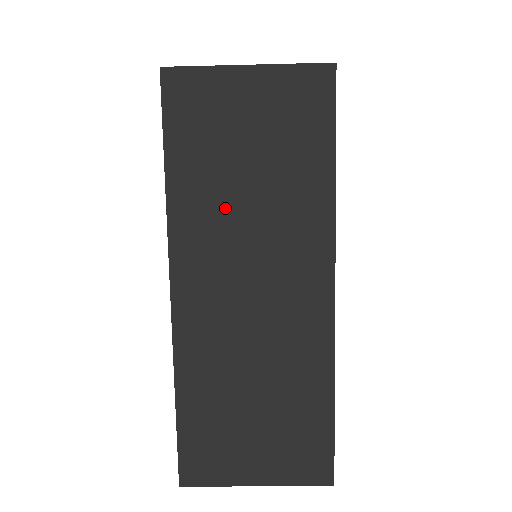
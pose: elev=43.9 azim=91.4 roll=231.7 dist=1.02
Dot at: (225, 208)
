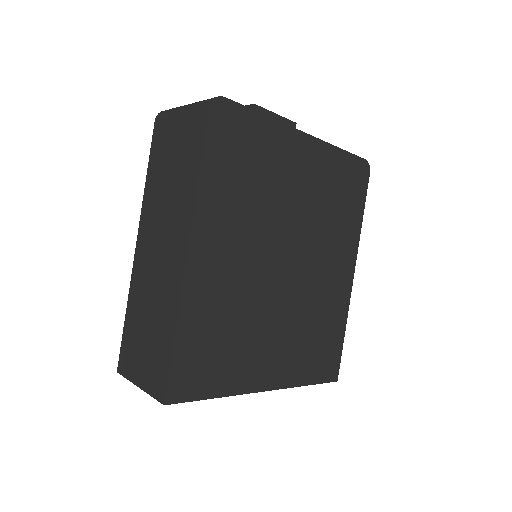
Dot at: occluded
